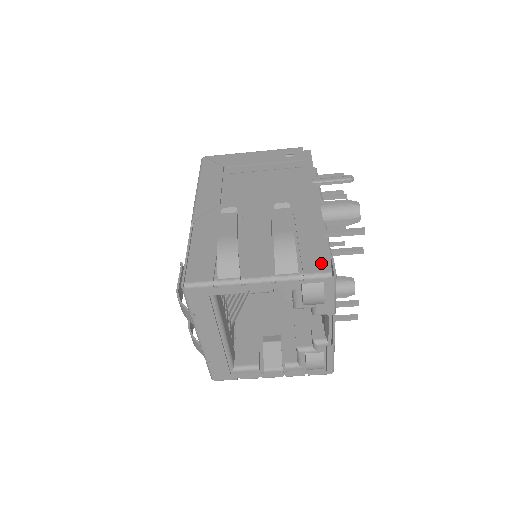
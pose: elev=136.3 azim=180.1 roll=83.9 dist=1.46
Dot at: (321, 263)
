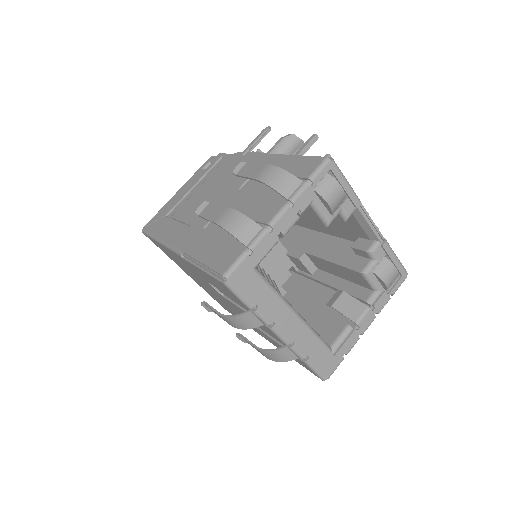
Dot at: (311, 163)
